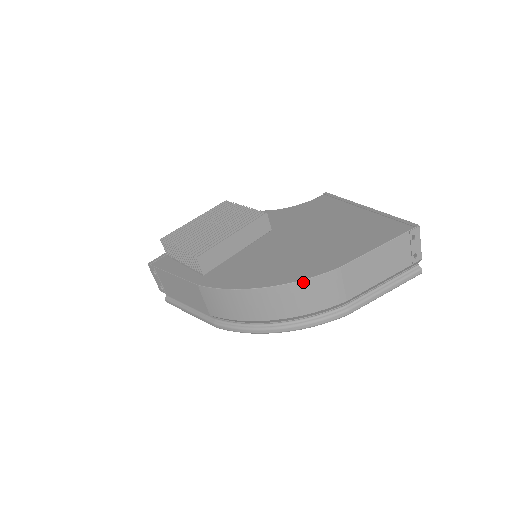
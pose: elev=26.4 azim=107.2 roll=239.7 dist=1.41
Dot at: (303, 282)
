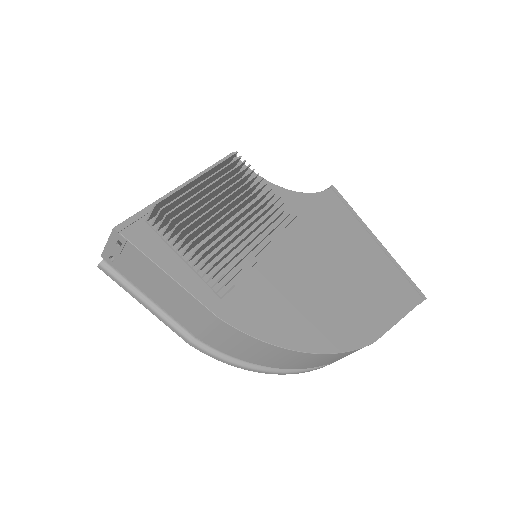
Dot at: (343, 353)
